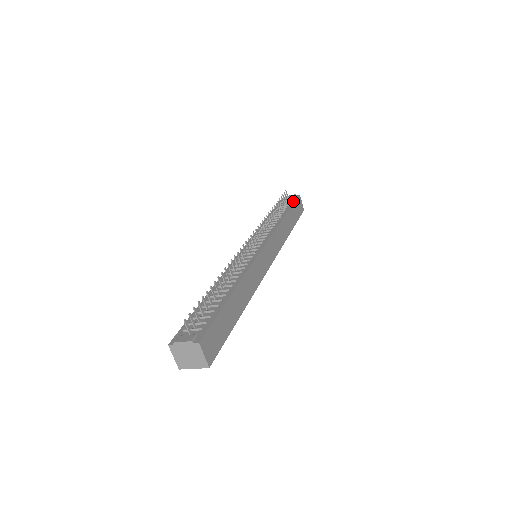
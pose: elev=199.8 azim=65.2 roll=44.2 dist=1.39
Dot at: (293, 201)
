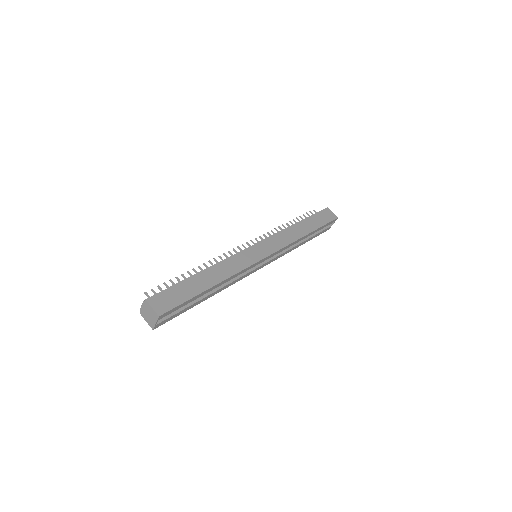
Dot at: (316, 213)
